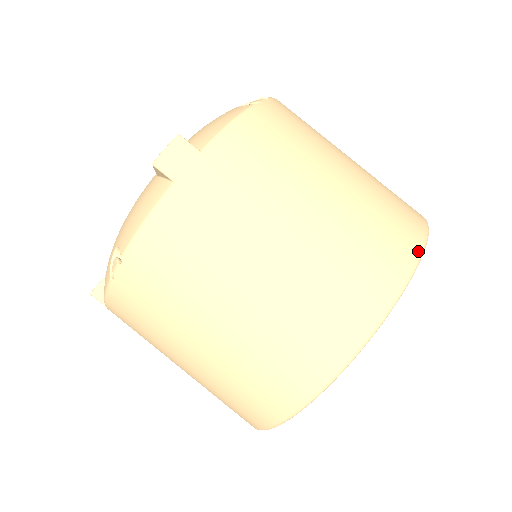
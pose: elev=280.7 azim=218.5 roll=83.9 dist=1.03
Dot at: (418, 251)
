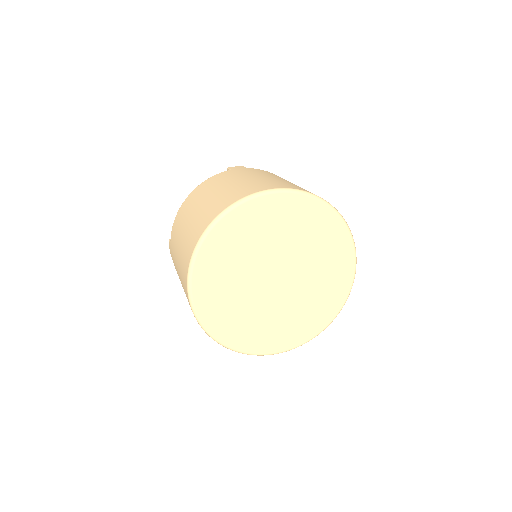
Dot at: (318, 196)
